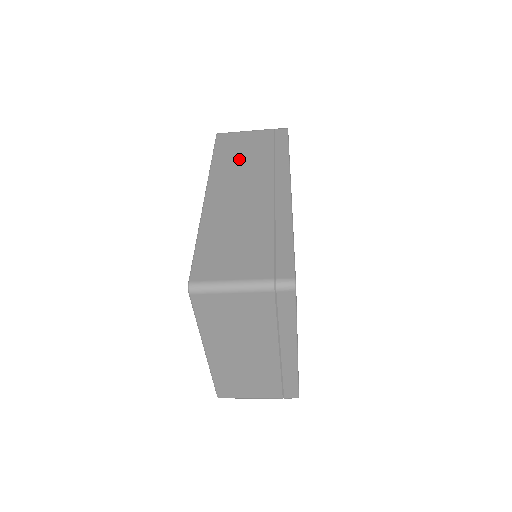
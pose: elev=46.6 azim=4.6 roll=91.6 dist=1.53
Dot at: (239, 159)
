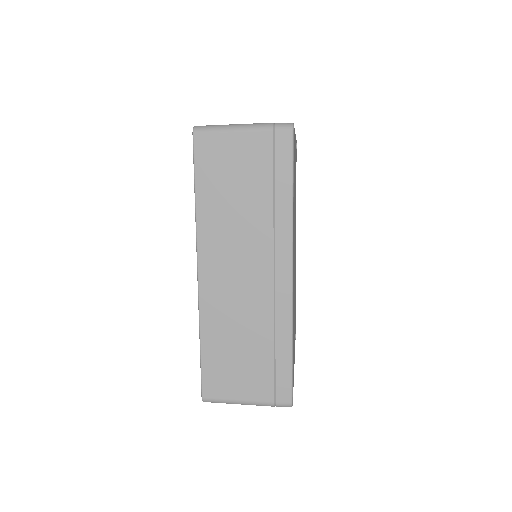
Dot at: (230, 206)
